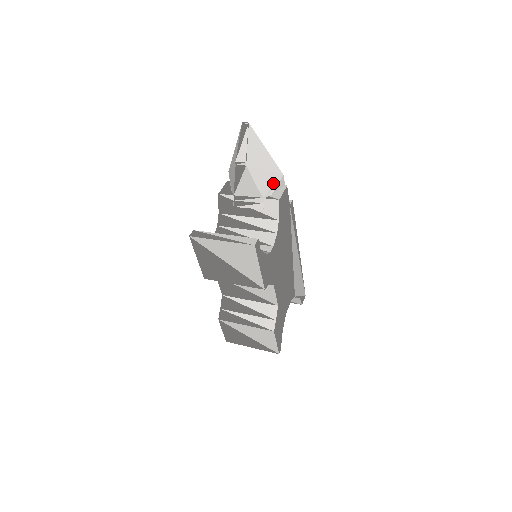
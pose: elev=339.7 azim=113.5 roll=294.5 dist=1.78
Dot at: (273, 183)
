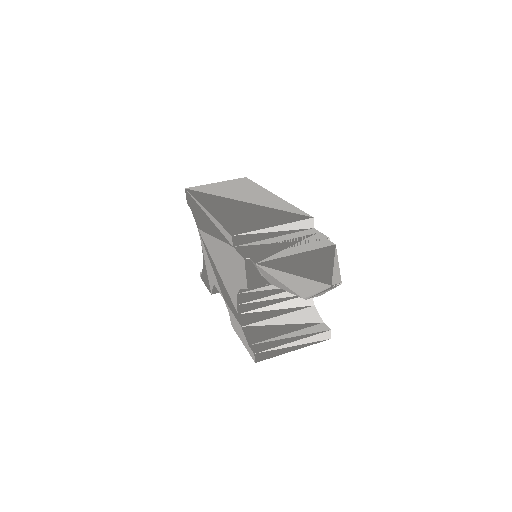
Dot at: occluded
